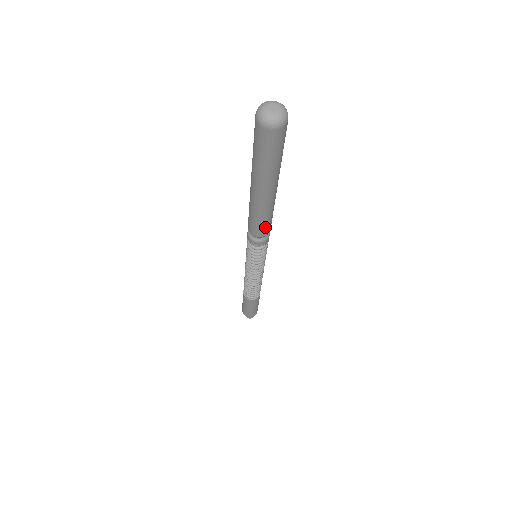
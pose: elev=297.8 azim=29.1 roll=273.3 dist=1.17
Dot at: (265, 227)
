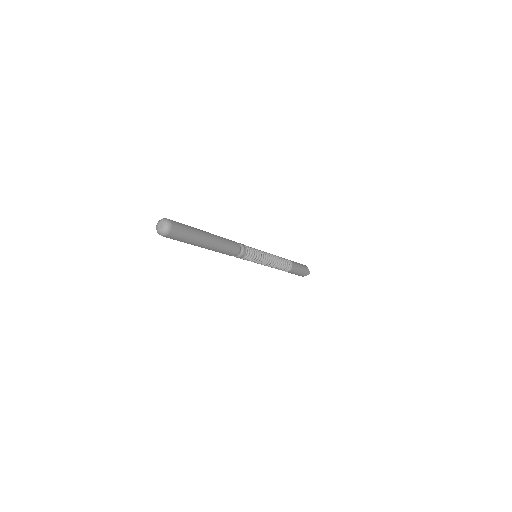
Dot at: (233, 246)
